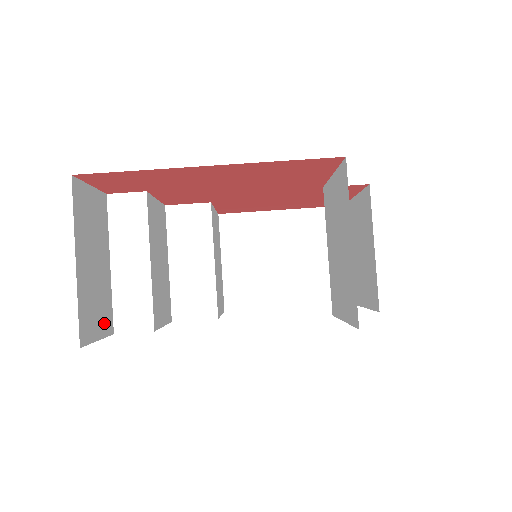
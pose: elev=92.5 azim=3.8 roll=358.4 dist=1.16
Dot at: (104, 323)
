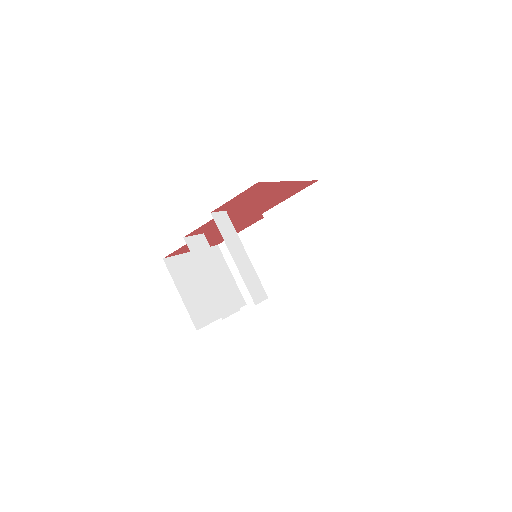
Dot at: occluded
